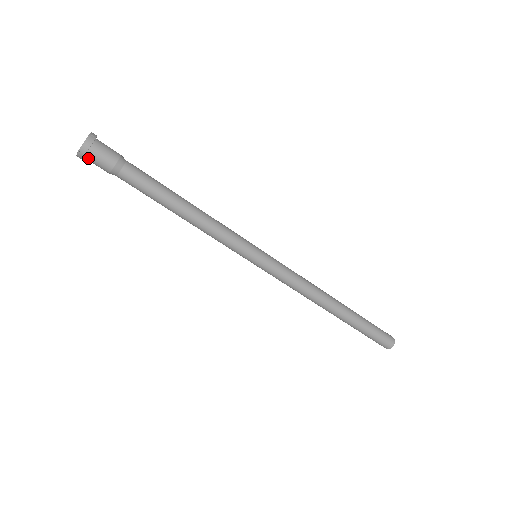
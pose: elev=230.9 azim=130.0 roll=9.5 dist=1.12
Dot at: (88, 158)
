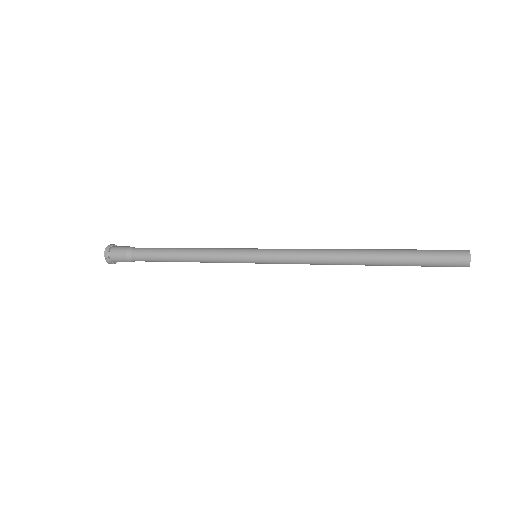
Dot at: occluded
